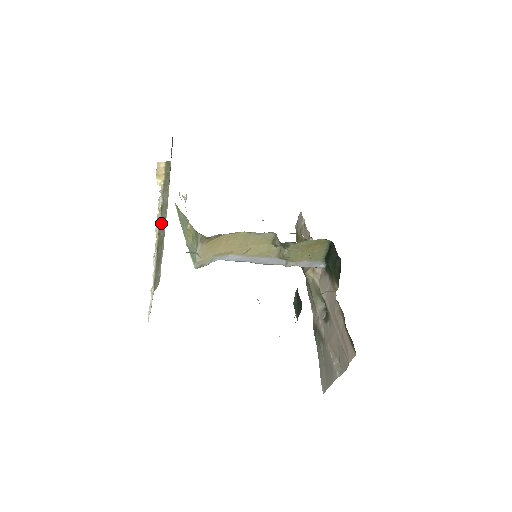
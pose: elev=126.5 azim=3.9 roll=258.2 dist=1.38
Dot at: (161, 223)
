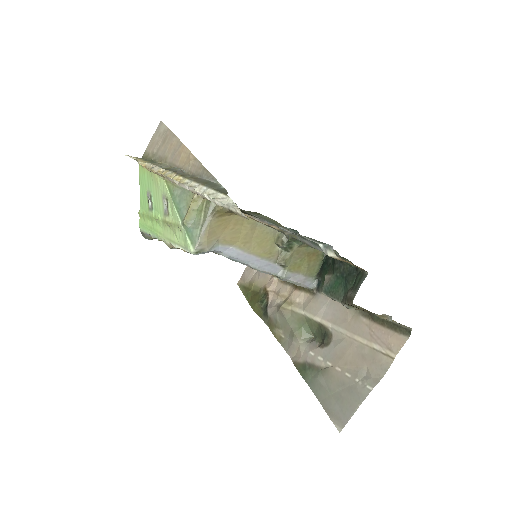
Dot at: (178, 172)
